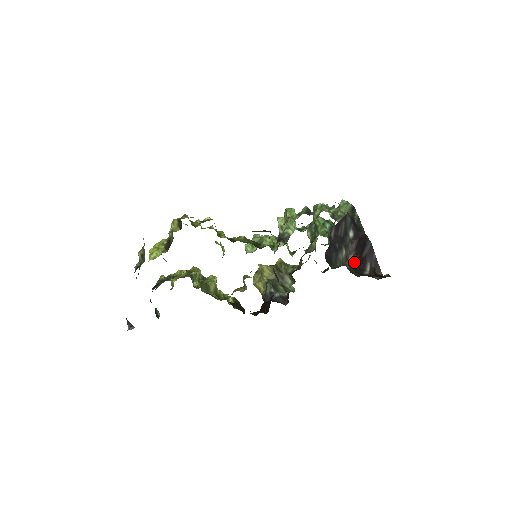
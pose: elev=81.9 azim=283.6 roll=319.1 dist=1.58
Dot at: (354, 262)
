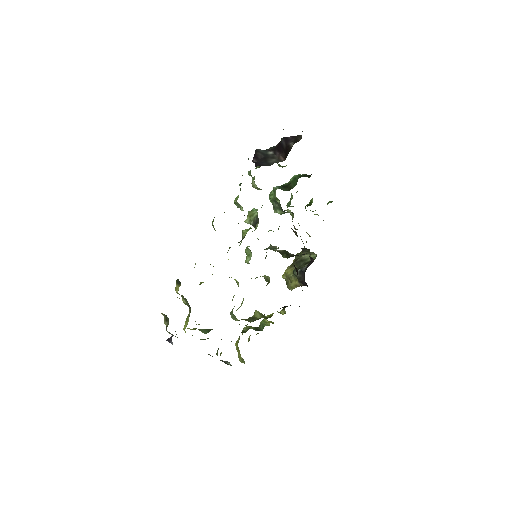
Dot at: (285, 156)
